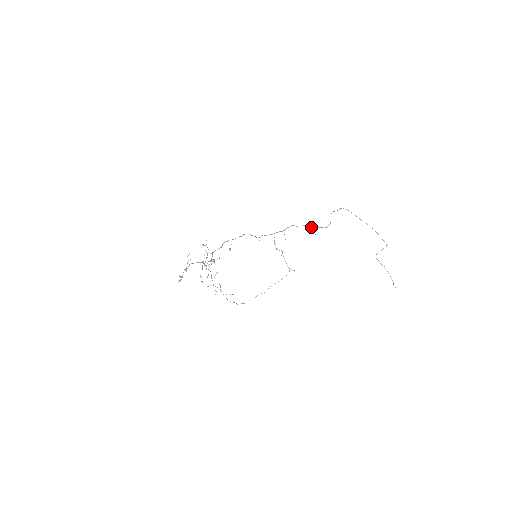
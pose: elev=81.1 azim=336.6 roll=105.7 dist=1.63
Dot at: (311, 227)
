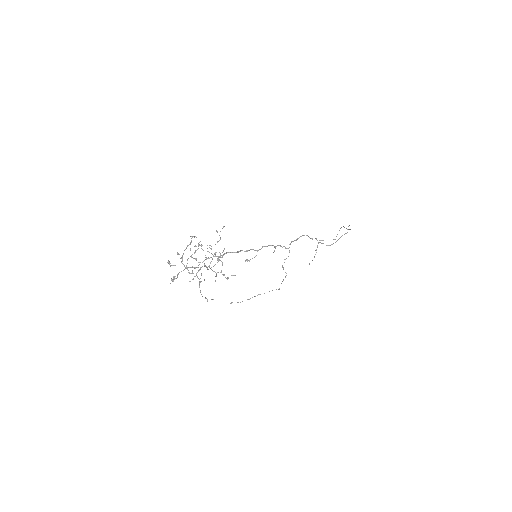
Dot at: (318, 242)
